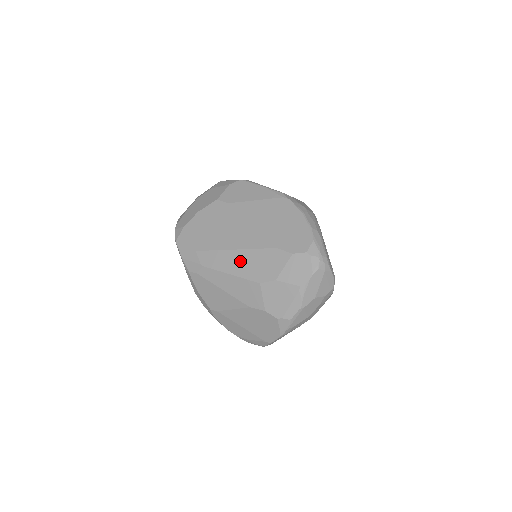
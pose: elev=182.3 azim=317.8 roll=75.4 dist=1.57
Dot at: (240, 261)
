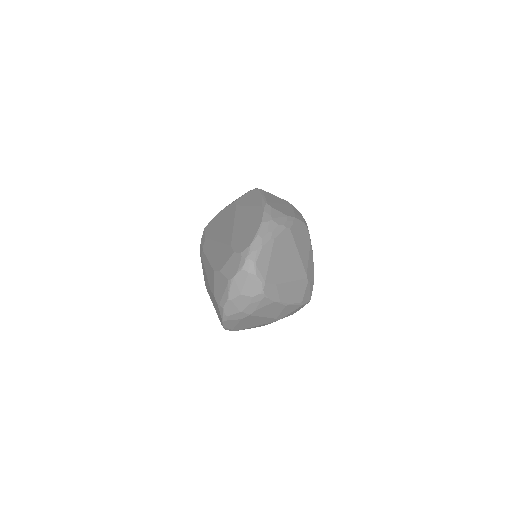
Dot at: (215, 251)
